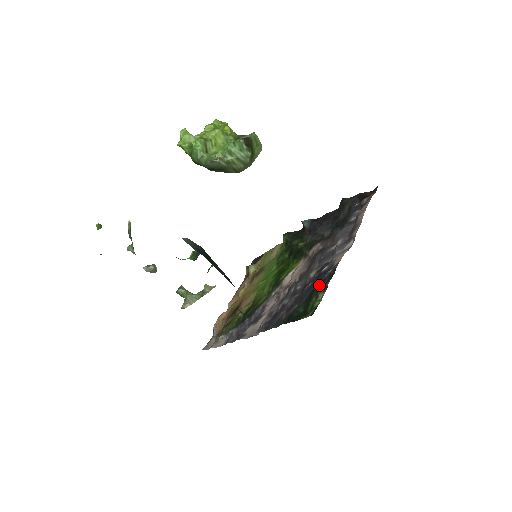
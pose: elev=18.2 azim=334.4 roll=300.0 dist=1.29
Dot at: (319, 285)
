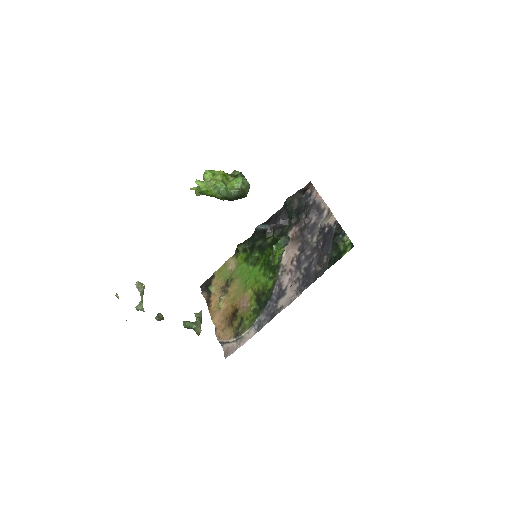
Dot at: (338, 235)
